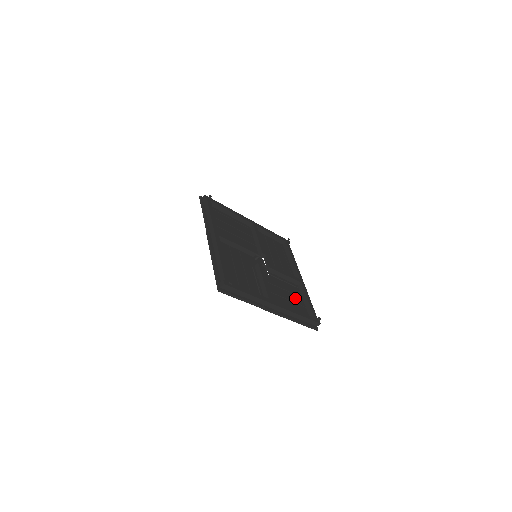
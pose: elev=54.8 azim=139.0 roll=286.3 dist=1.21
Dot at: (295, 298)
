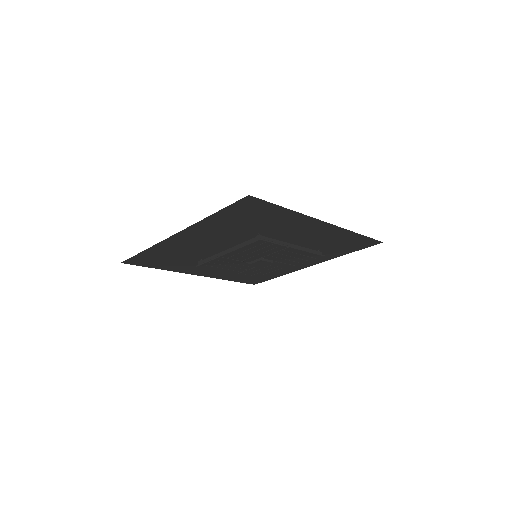
Dot at: (297, 259)
